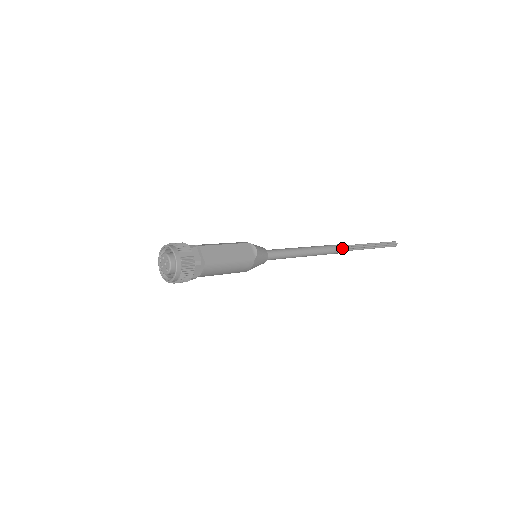
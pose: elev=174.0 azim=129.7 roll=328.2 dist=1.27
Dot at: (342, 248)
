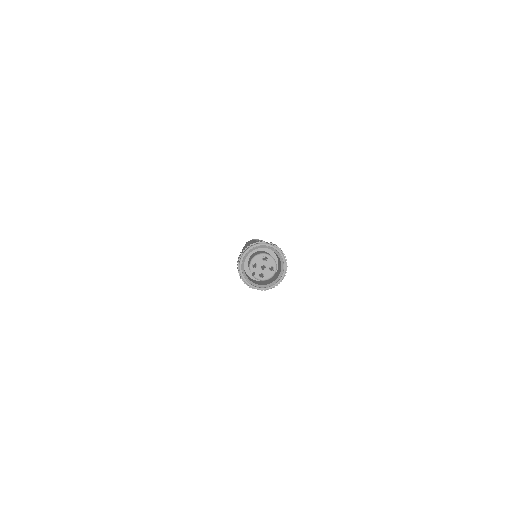
Dot at: occluded
